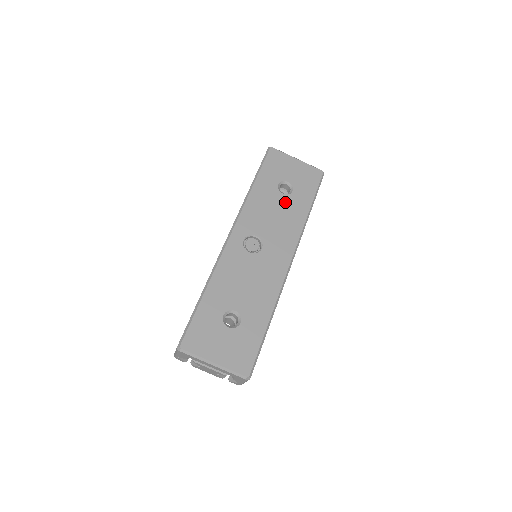
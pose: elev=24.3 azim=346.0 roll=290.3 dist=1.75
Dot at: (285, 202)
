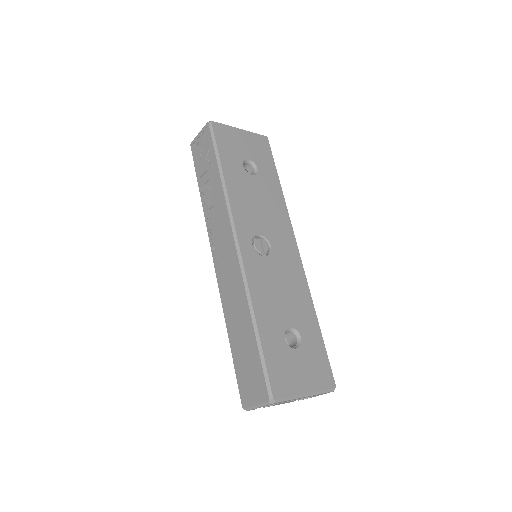
Dot at: (259, 184)
